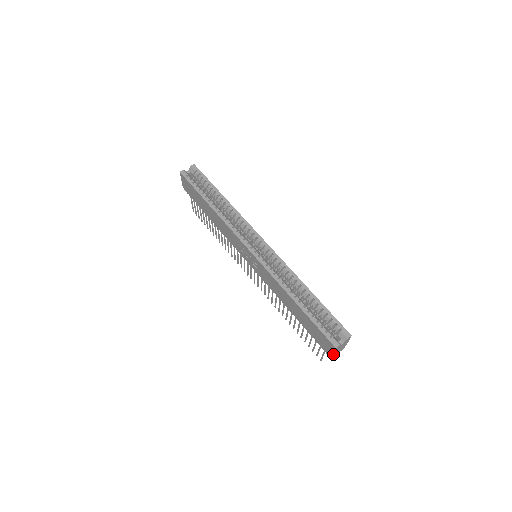
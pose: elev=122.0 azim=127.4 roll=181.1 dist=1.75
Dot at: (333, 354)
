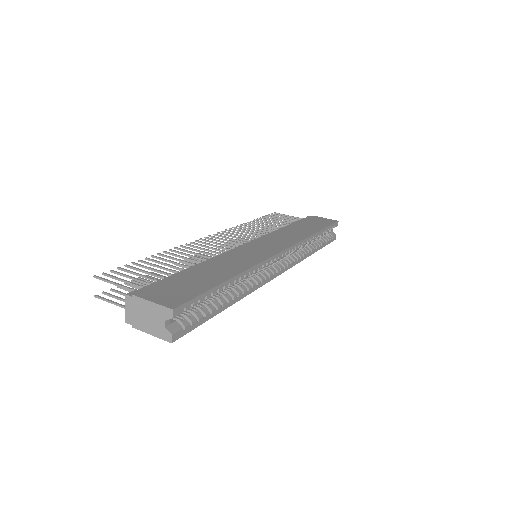
Dot at: occluded
